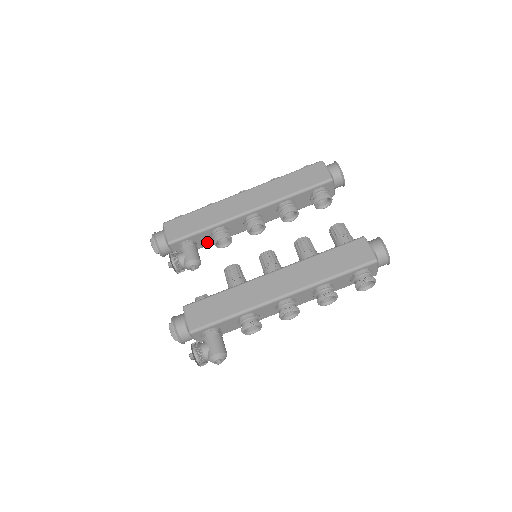
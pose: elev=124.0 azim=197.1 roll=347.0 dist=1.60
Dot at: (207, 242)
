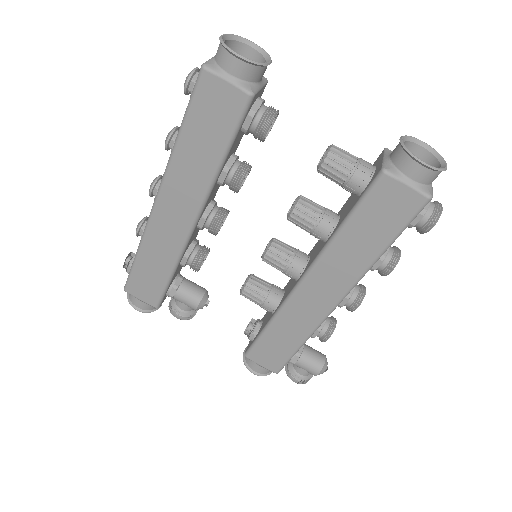
Dot at: occluded
